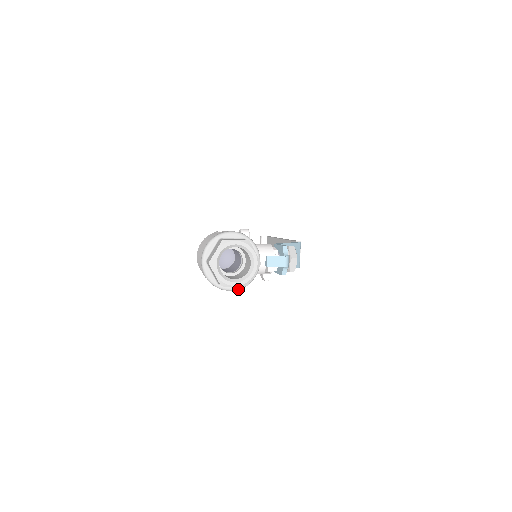
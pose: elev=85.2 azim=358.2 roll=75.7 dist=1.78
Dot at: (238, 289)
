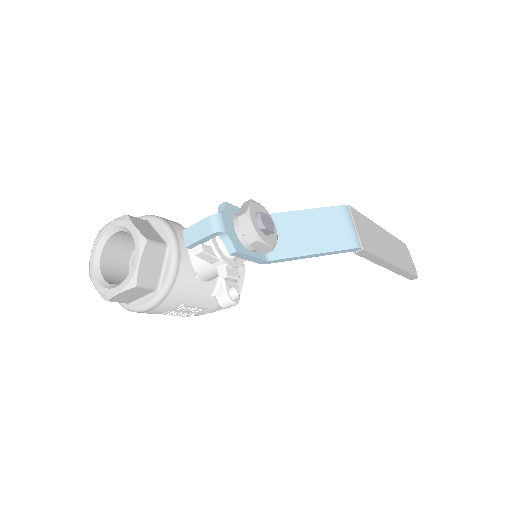
Dot at: (156, 302)
